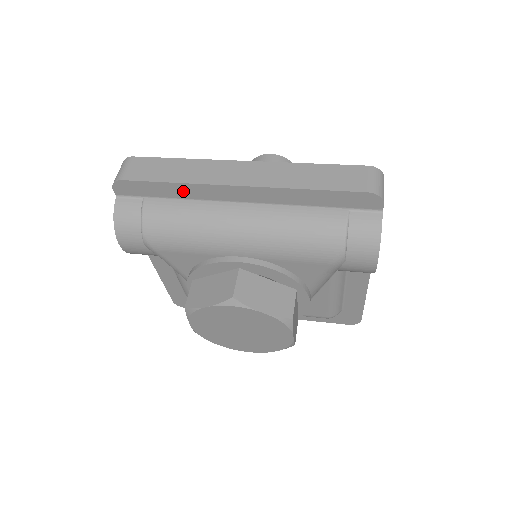
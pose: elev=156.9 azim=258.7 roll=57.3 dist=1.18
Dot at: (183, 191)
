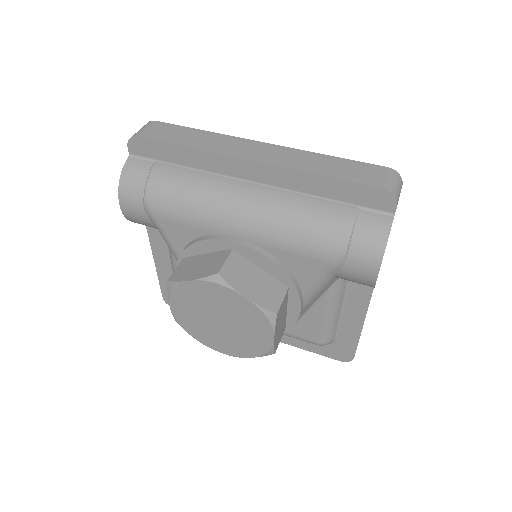
Dot at: (195, 159)
